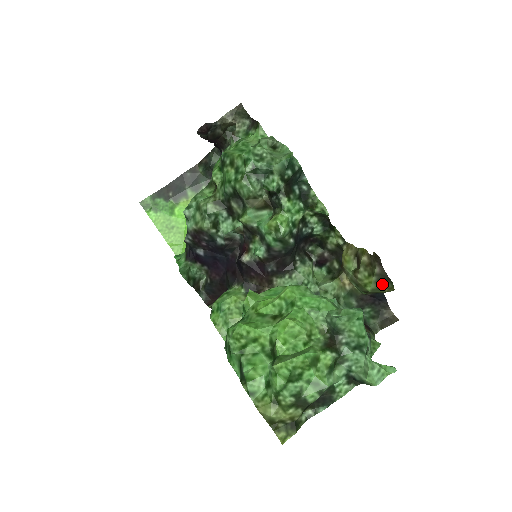
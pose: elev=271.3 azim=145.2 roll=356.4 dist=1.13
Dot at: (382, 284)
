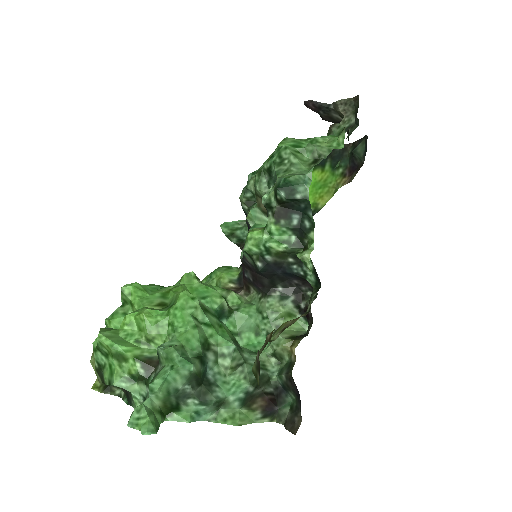
Dot at: (258, 374)
